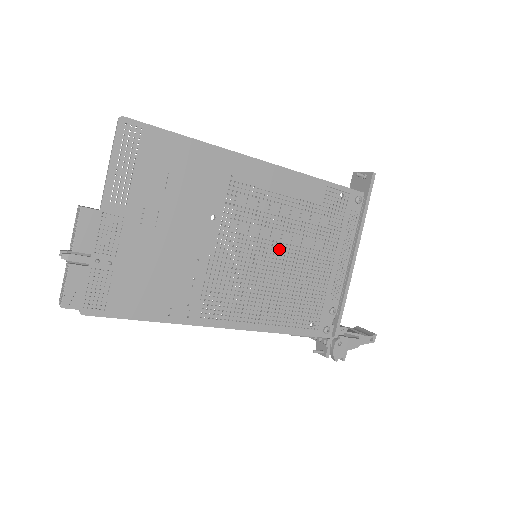
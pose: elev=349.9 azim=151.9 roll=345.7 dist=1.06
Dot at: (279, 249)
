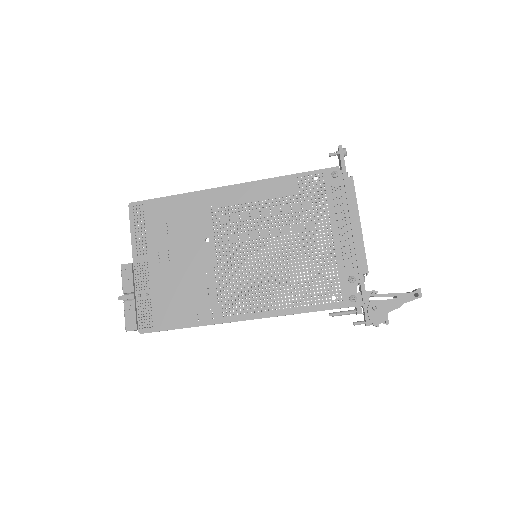
Dot at: (272, 243)
